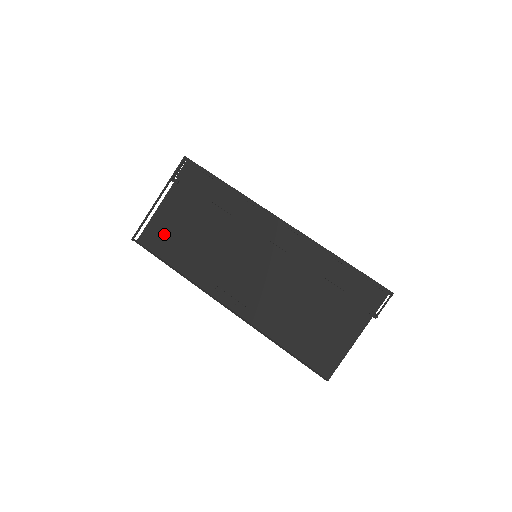
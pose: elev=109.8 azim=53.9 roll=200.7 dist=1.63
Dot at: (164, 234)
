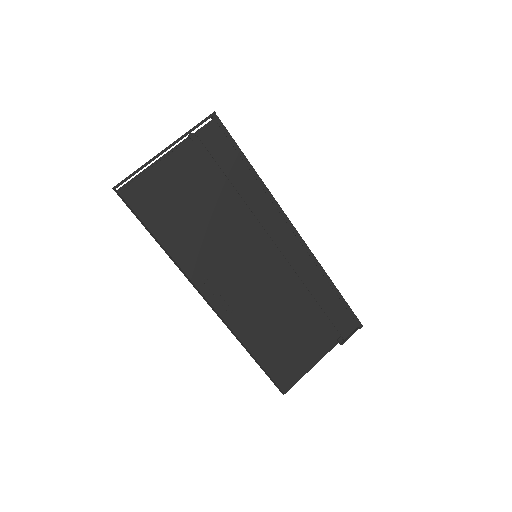
Dot at: (157, 195)
